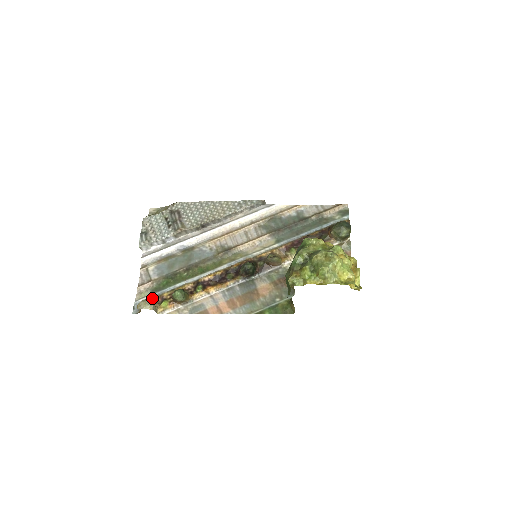
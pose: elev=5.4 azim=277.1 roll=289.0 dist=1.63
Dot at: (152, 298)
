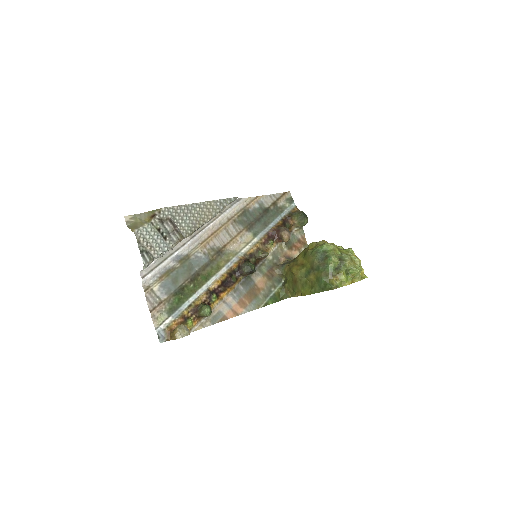
Dot at: (174, 321)
